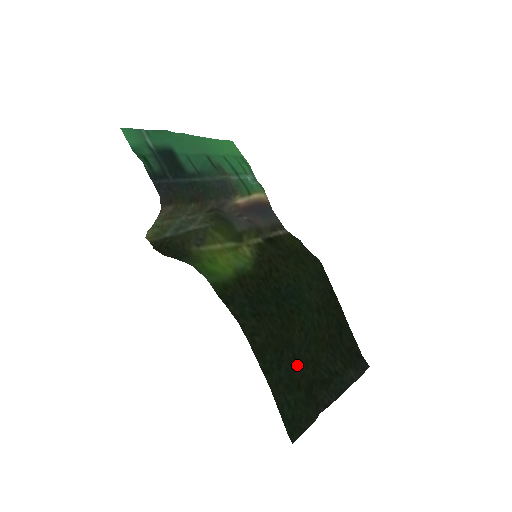
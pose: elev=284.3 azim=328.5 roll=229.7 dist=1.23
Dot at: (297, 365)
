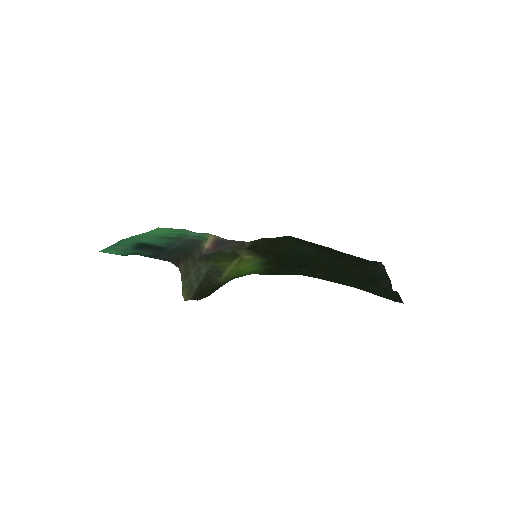
Dot at: (351, 278)
